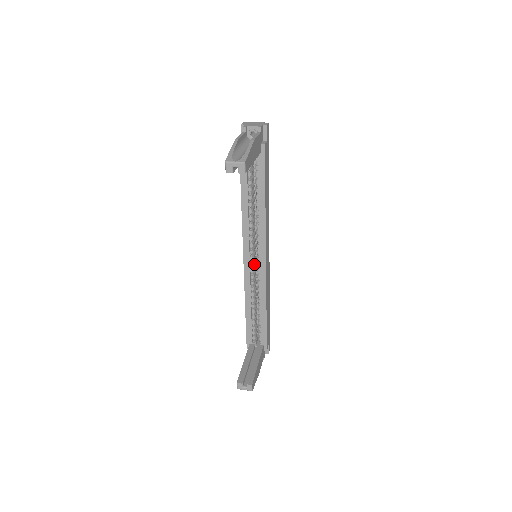
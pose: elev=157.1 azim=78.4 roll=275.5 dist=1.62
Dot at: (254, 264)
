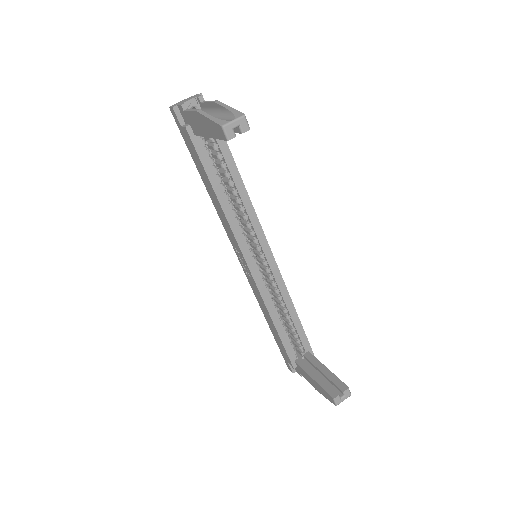
Dot at: occluded
